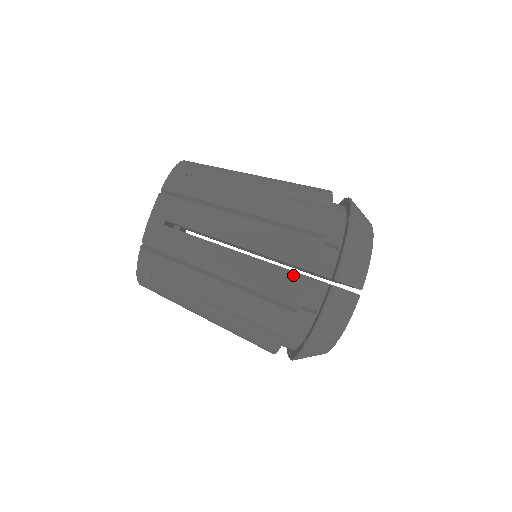
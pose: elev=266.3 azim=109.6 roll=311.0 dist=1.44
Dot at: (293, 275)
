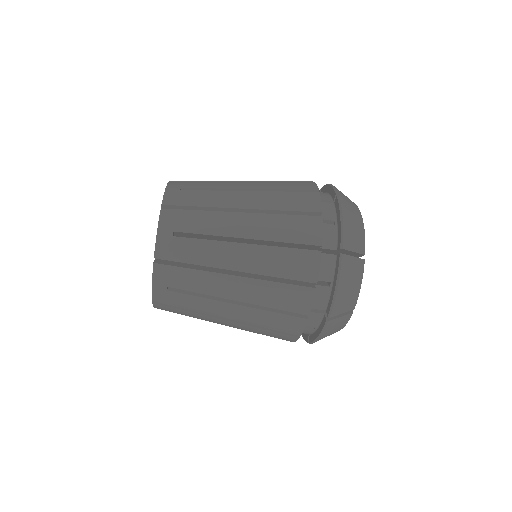
Dot at: (304, 253)
